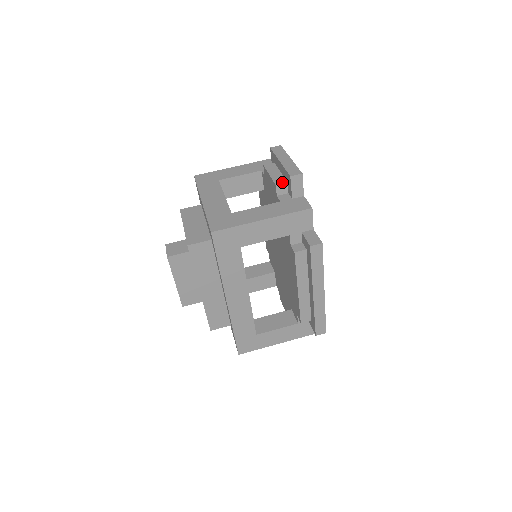
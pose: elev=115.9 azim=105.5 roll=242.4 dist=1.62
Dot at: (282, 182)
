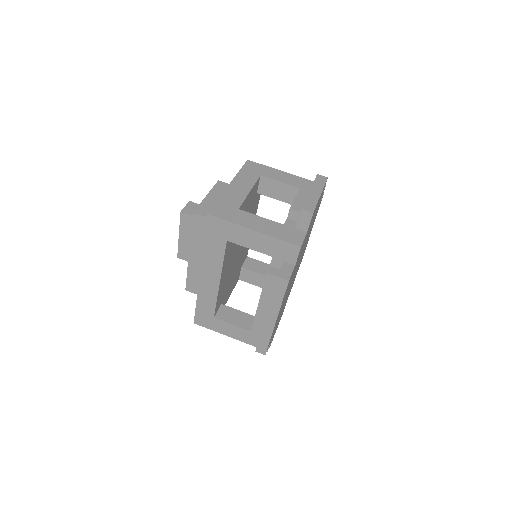
Dot at: (297, 209)
